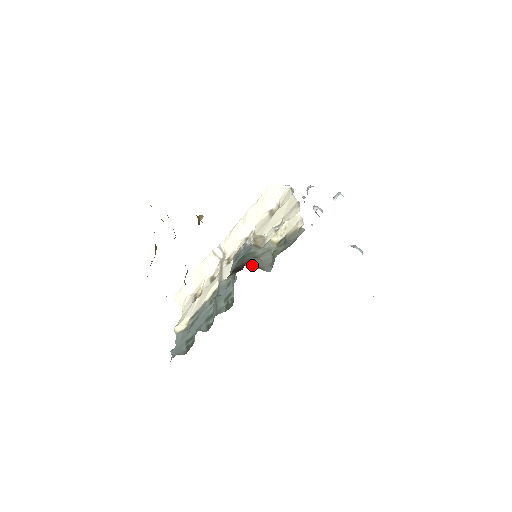
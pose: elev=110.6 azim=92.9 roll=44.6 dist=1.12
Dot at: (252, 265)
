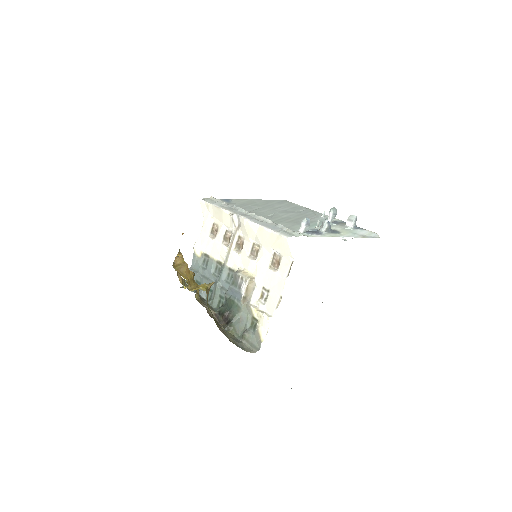
Dot at: (231, 328)
